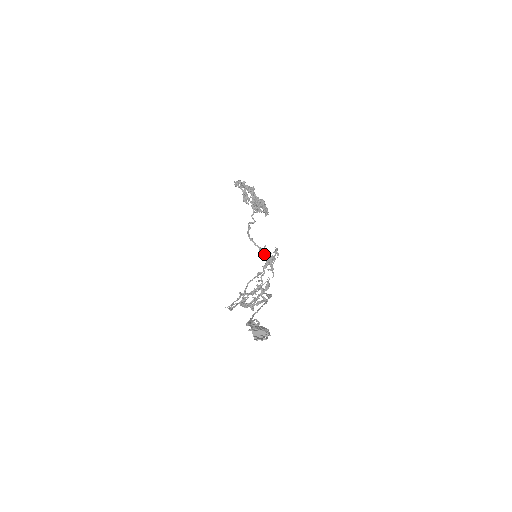
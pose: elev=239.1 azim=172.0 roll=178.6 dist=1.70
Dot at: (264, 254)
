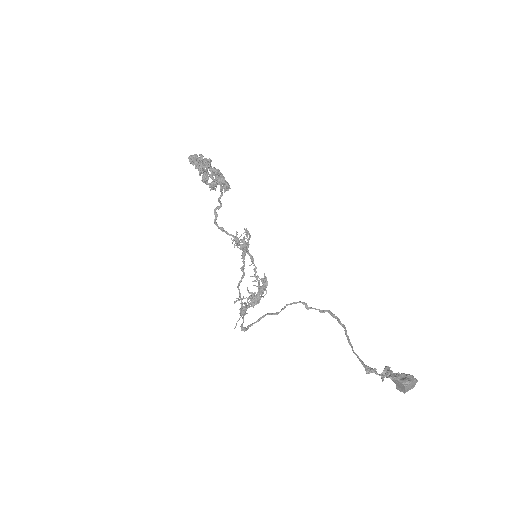
Dot at: (239, 242)
